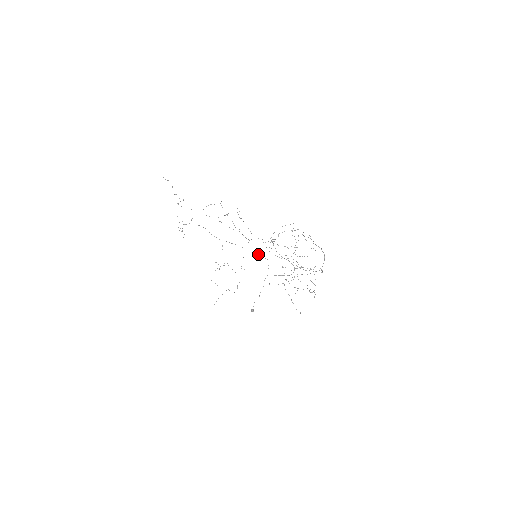
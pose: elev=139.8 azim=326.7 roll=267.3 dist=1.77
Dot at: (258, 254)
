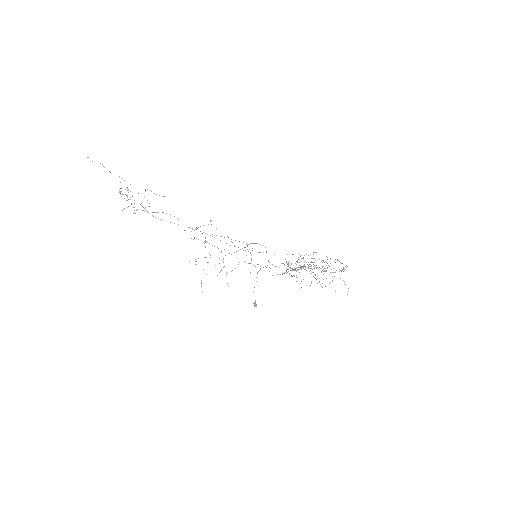
Dot at: (253, 243)
